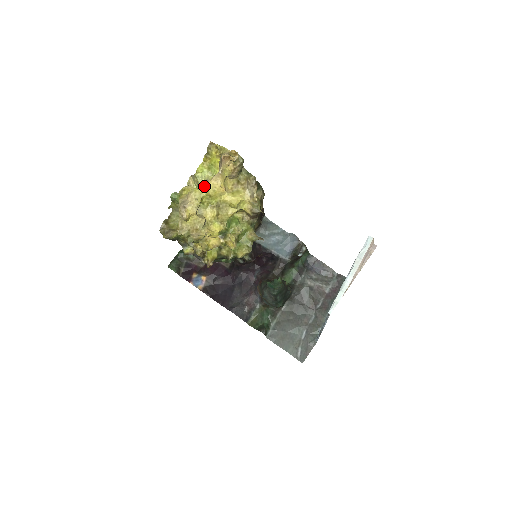
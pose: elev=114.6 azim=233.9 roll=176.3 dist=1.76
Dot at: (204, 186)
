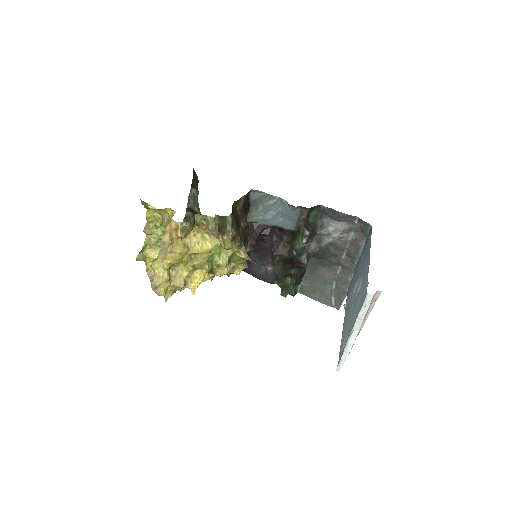
Dot at: (163, 254)
